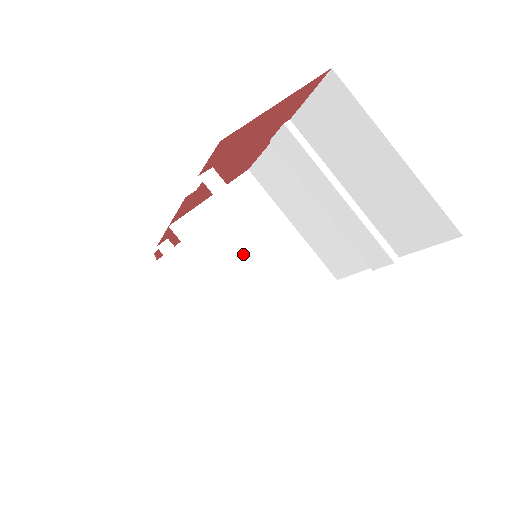
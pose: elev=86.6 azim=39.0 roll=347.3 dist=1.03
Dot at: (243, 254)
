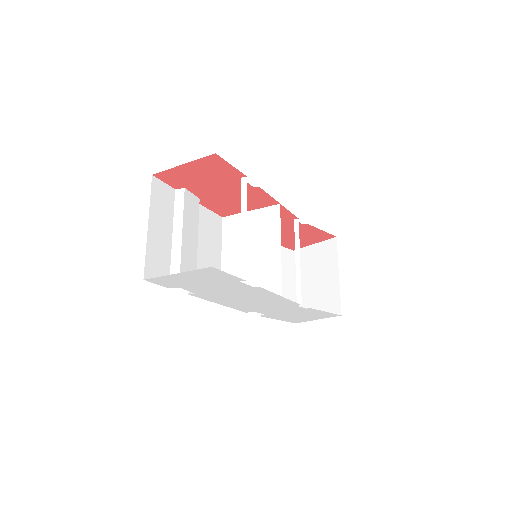
Dot at: occluded
